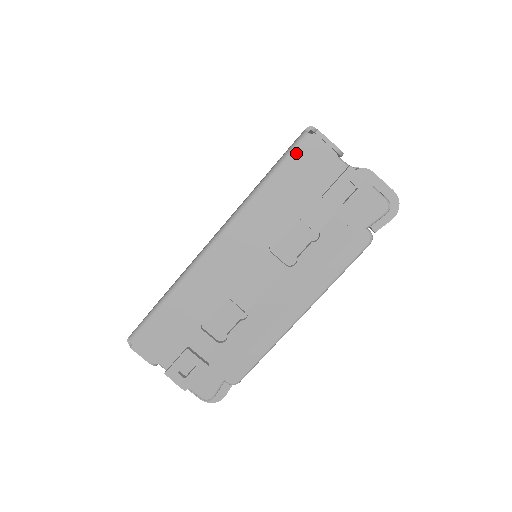
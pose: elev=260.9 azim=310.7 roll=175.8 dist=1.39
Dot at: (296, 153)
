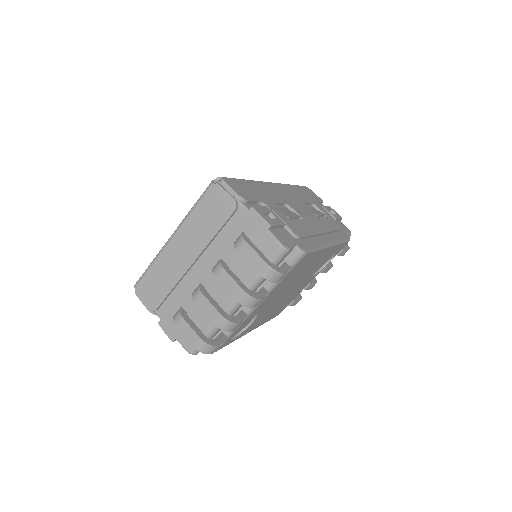
Dot at: (304, 187)
